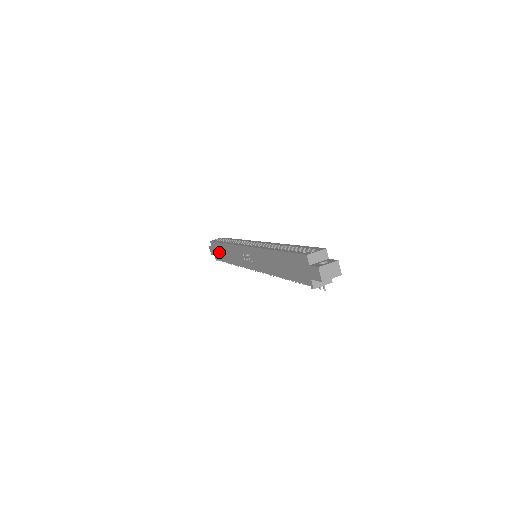
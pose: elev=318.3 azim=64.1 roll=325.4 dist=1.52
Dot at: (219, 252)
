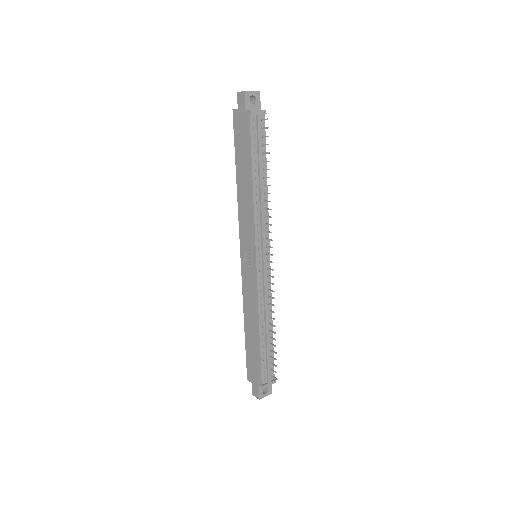
Dot at: (253, 357)
